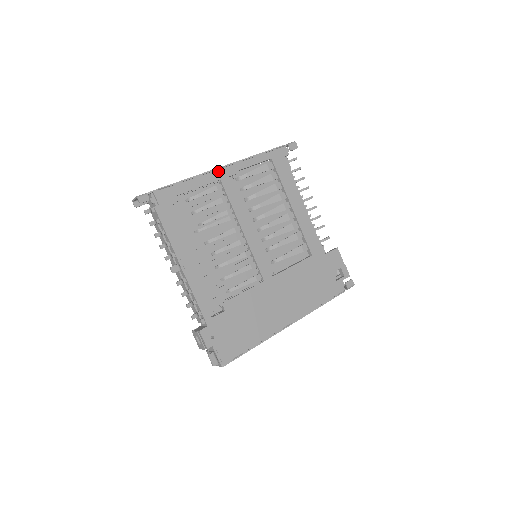
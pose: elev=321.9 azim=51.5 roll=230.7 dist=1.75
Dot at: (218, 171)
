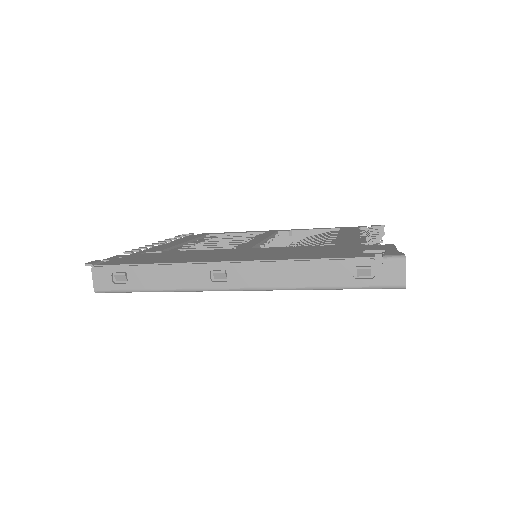
Dot at: occluded
